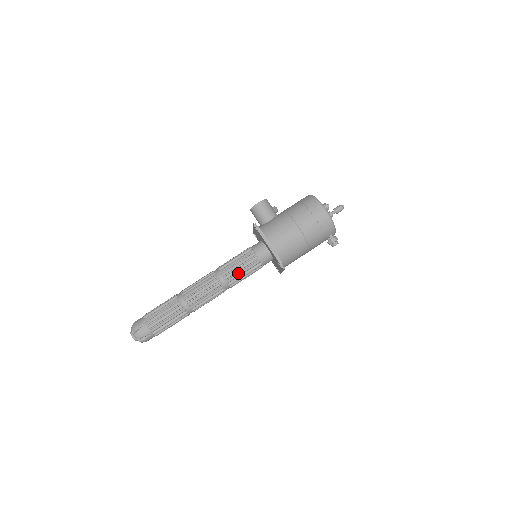
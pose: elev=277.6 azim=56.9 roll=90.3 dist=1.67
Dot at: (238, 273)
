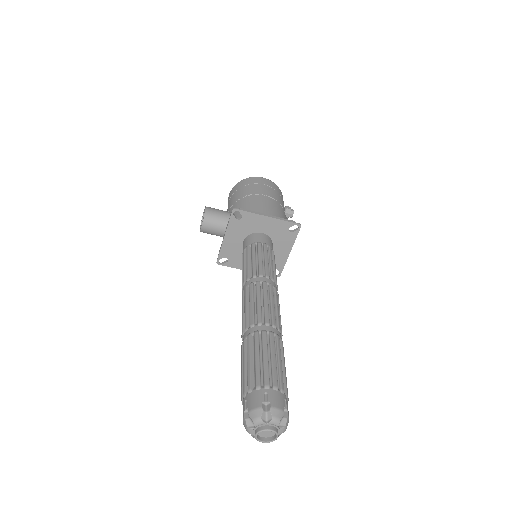
Dot at: (270, 266)
